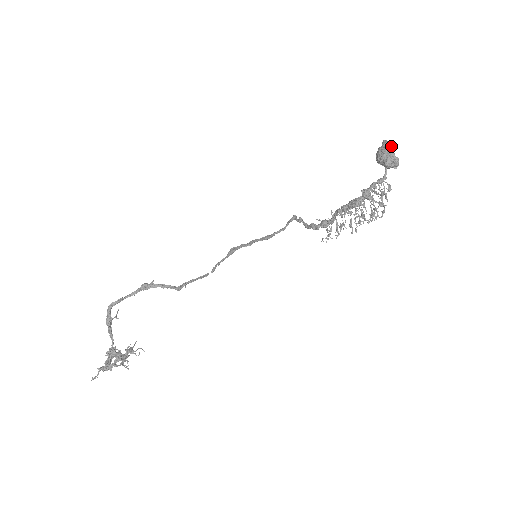
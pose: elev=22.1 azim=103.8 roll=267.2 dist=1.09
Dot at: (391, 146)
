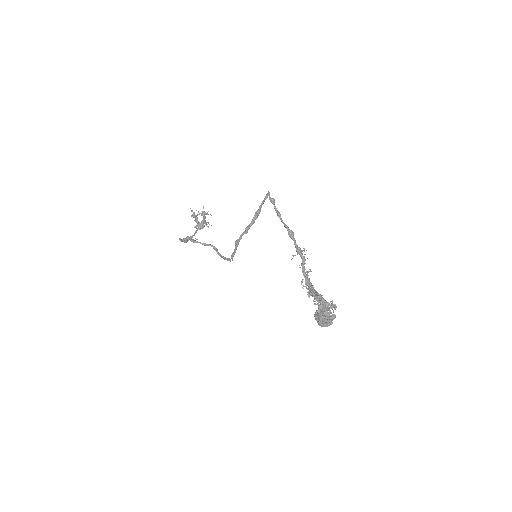
Dot at: (325, 319)
